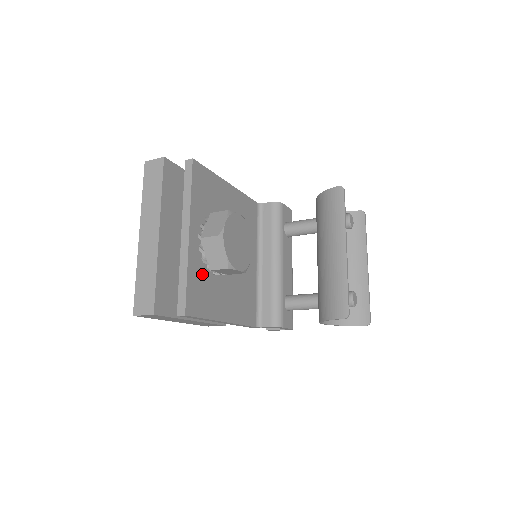
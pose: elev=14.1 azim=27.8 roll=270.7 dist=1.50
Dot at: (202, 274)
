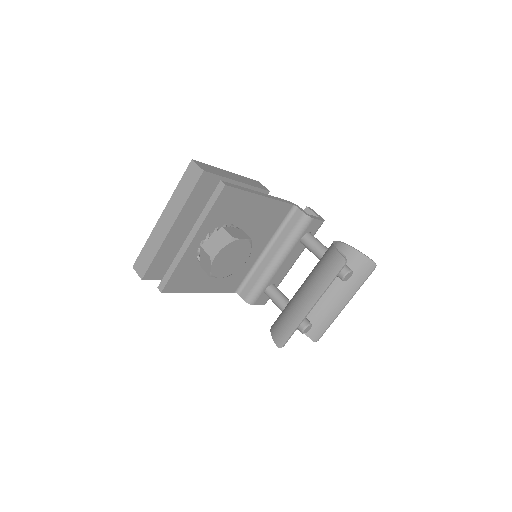
Dot at: (192, 266)
